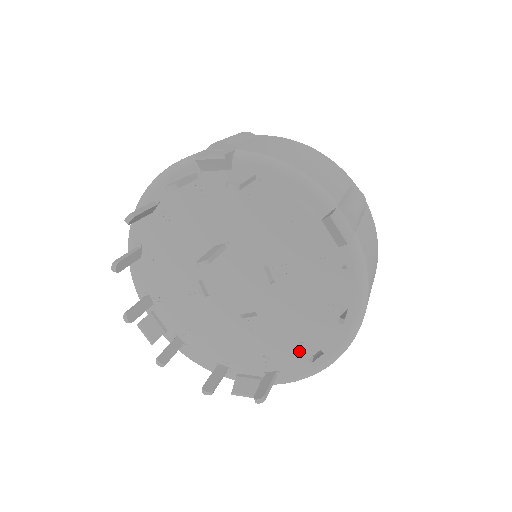
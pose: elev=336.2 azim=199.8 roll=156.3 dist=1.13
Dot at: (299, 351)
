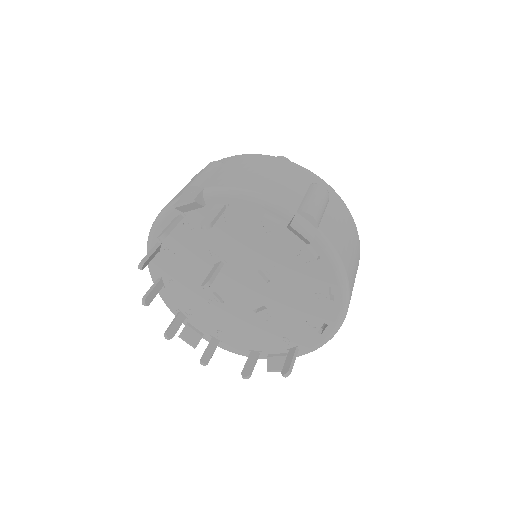
Dot at: (308, 328)
